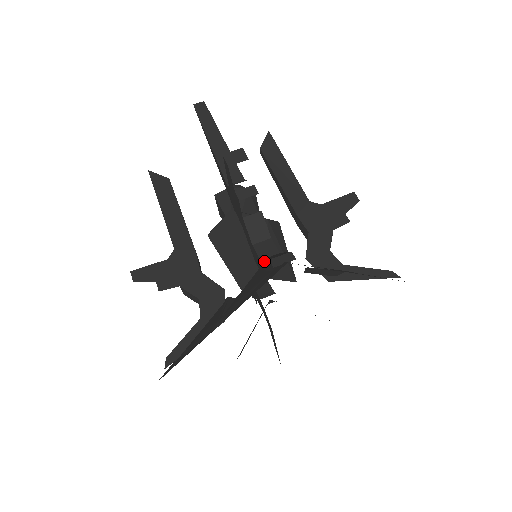
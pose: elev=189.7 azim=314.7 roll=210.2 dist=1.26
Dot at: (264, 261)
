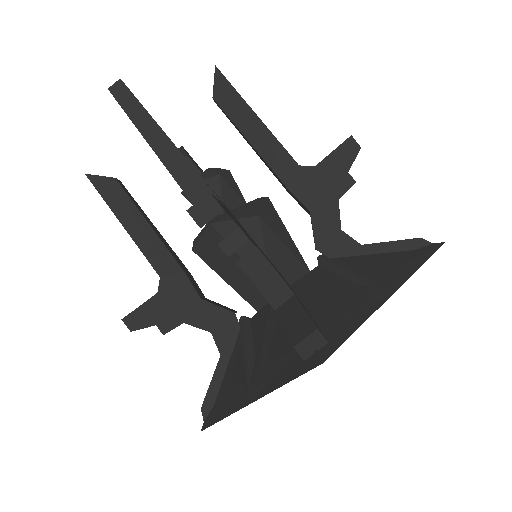
Dot at: occluded
